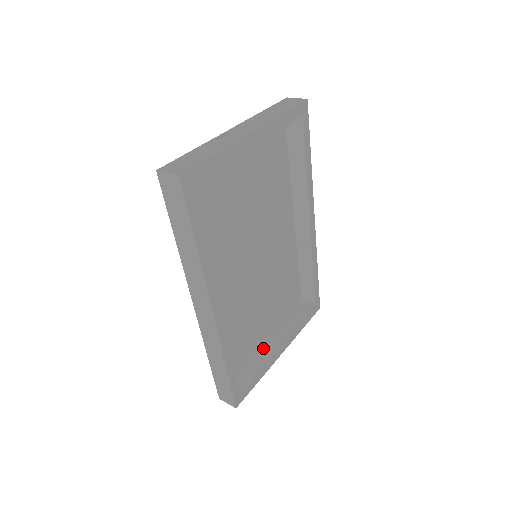
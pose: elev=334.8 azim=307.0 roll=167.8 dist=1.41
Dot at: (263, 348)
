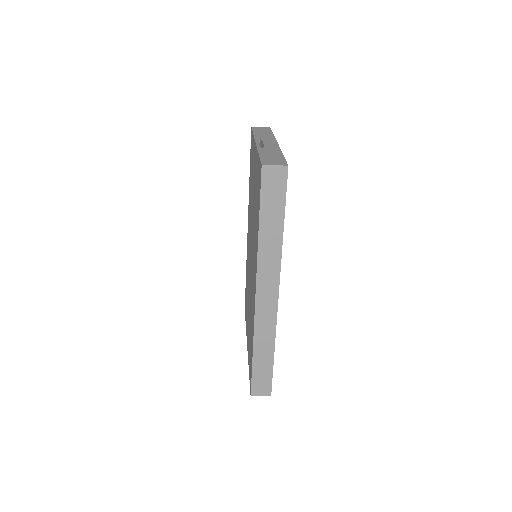
Dot at: occluded
